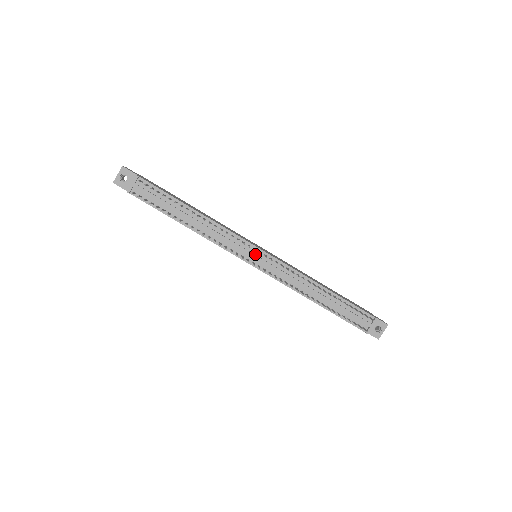
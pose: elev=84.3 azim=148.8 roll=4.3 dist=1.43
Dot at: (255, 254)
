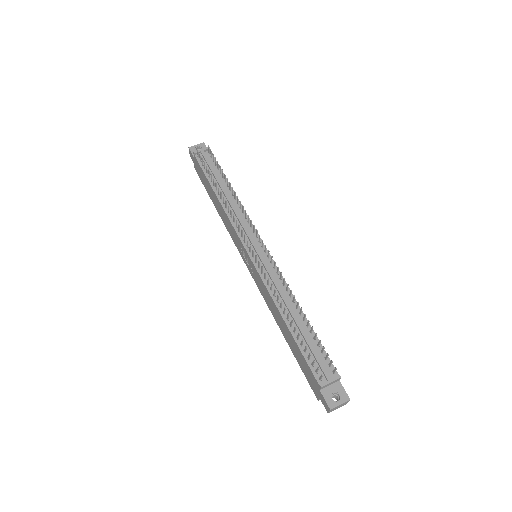
Dot at: (257, 246)
